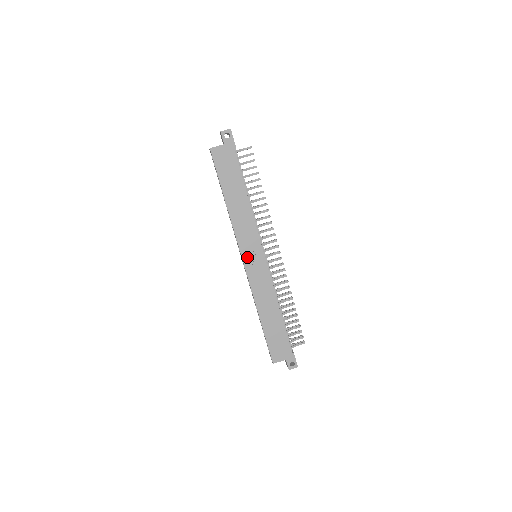
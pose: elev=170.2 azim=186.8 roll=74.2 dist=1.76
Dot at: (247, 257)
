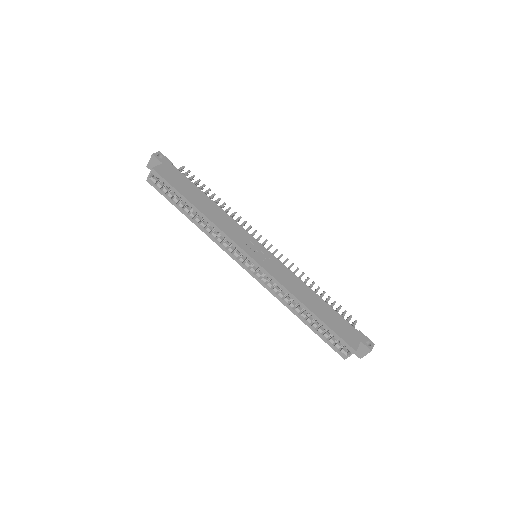
Dot at: (252, 253)
